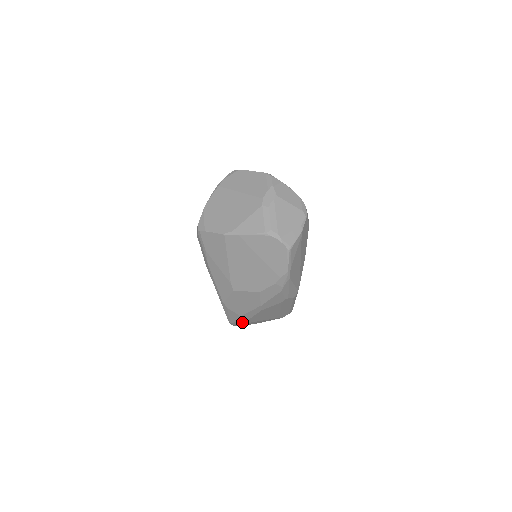
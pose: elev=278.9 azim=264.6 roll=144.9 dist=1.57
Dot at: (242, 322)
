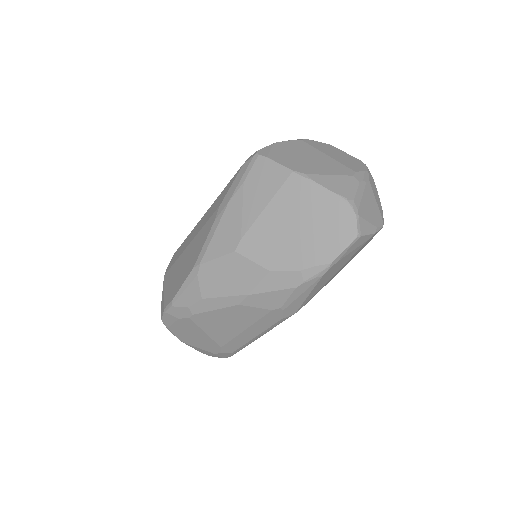
Dot at: (189, 312)
